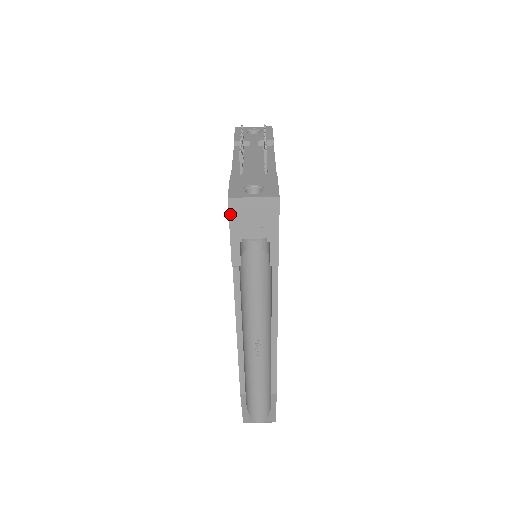
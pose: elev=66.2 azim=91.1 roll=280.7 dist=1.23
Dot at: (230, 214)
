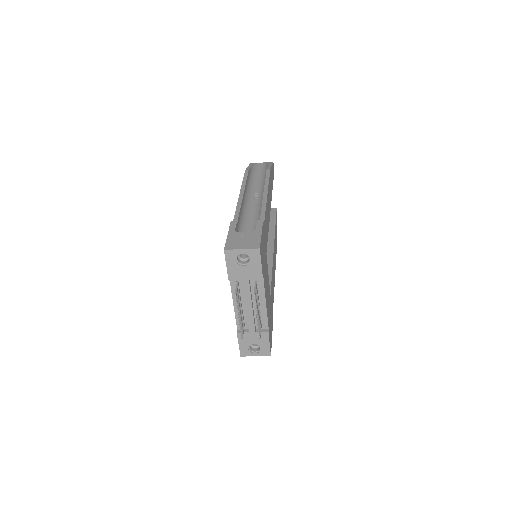
Dot at: occluded
